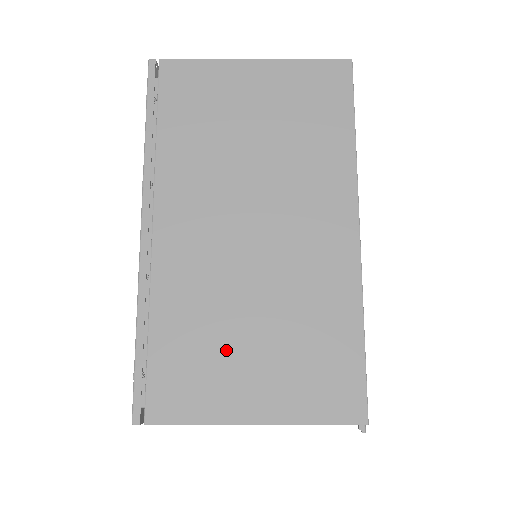
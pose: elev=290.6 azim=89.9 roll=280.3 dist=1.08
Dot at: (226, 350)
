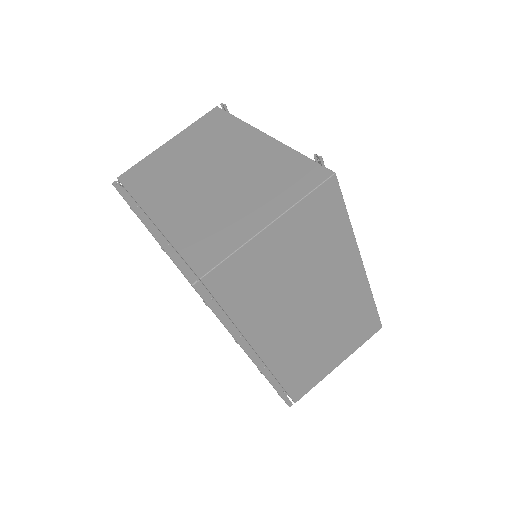
Dot at: (318, 358)
